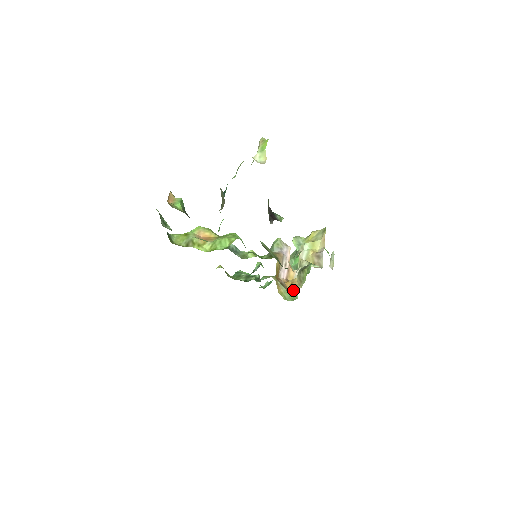
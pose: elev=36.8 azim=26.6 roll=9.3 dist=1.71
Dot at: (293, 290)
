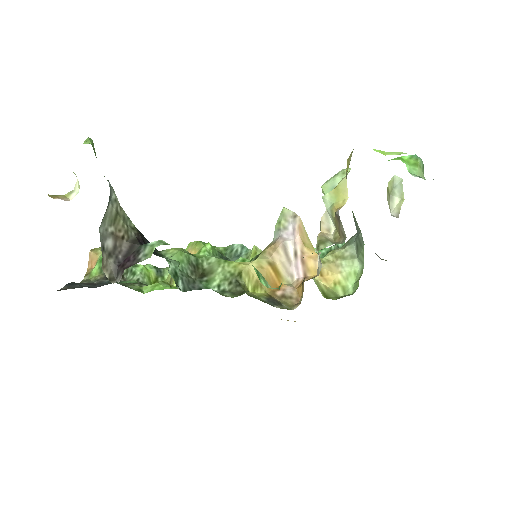
Dot at: (295, 306)
